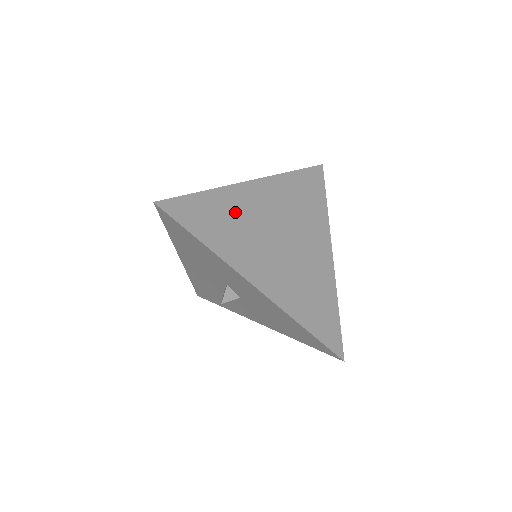
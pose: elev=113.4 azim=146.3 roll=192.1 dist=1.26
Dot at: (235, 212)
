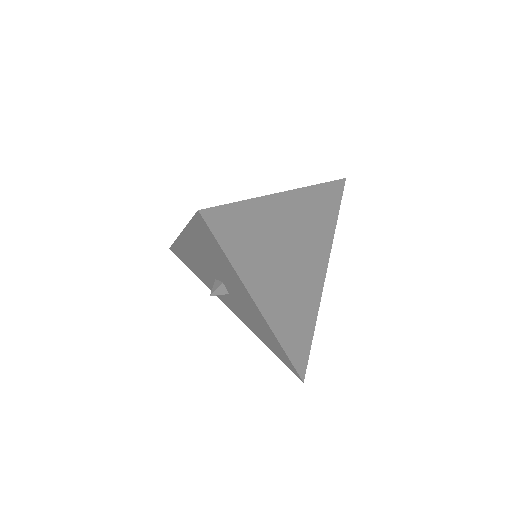
Dot at: (264, 227)
